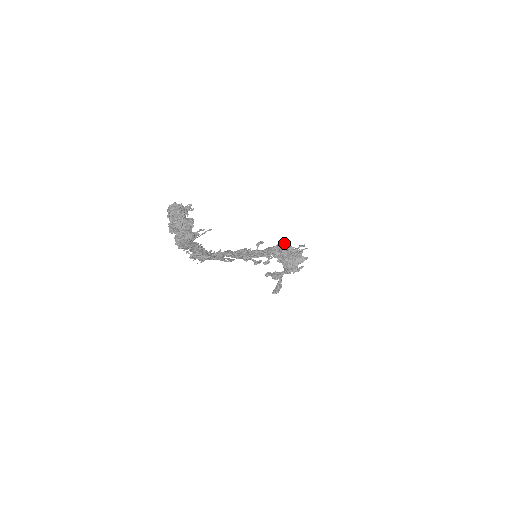
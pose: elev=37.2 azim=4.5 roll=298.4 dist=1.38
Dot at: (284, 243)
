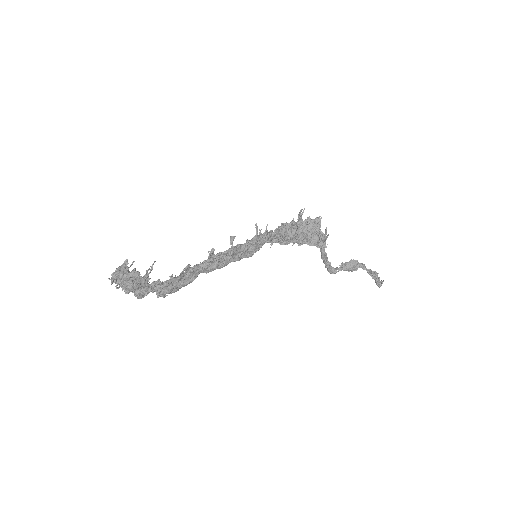
Dot at: (281, 226)
